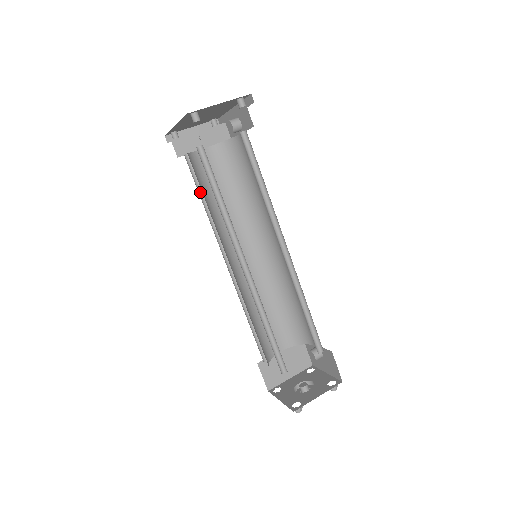
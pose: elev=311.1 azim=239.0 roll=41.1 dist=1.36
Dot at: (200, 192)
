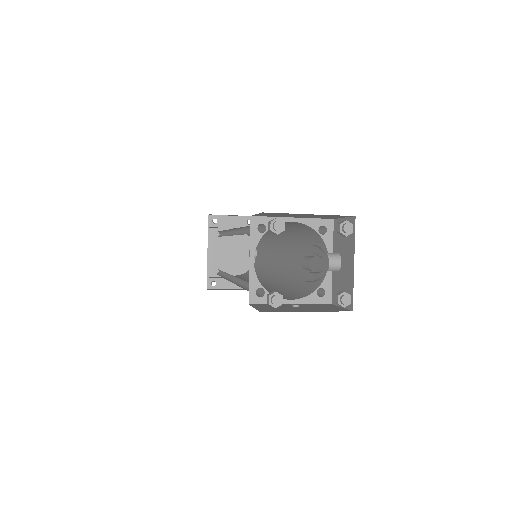
Dot at: occluded
